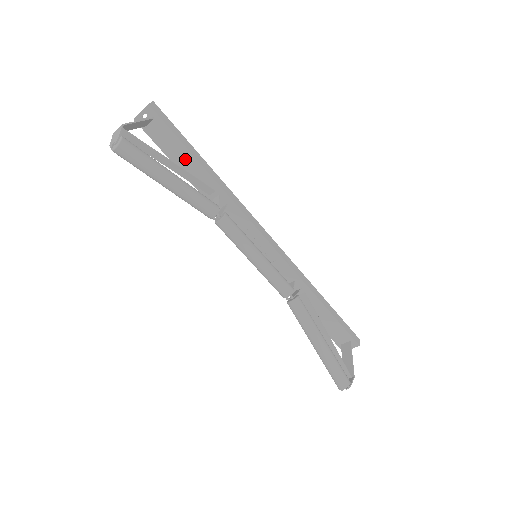
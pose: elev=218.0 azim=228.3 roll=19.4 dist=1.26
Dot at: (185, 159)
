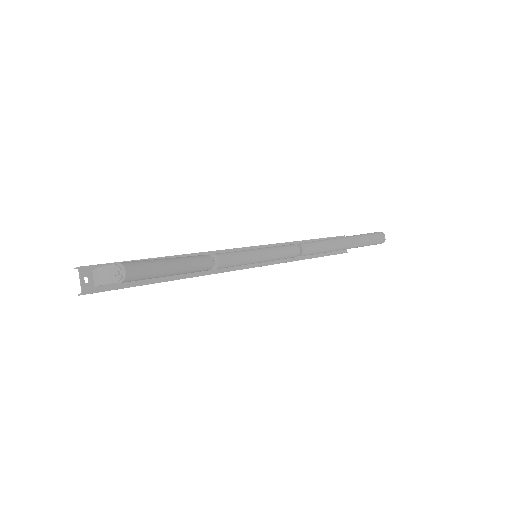
Dot at: occluded
